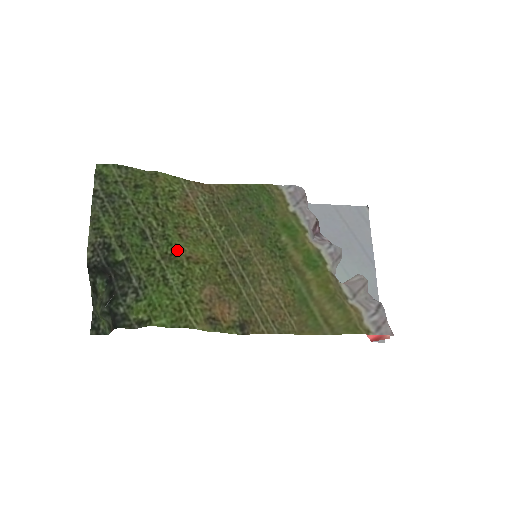
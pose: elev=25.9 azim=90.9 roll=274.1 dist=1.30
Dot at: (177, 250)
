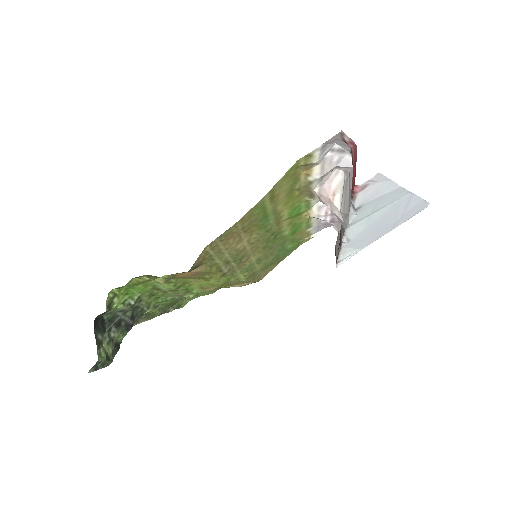
Dot at: (187, 285)
